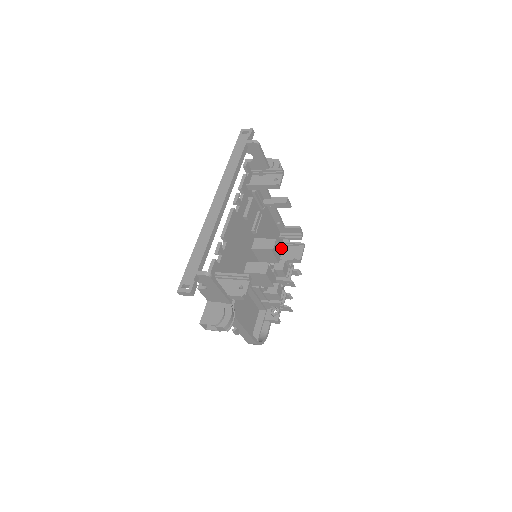
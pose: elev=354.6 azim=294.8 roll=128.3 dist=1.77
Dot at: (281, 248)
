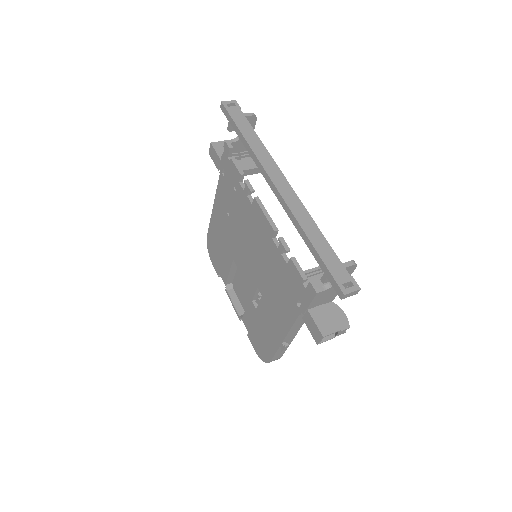
Dot at: occluded
